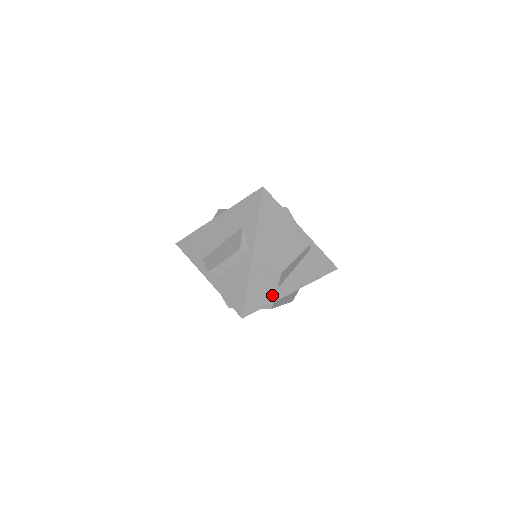
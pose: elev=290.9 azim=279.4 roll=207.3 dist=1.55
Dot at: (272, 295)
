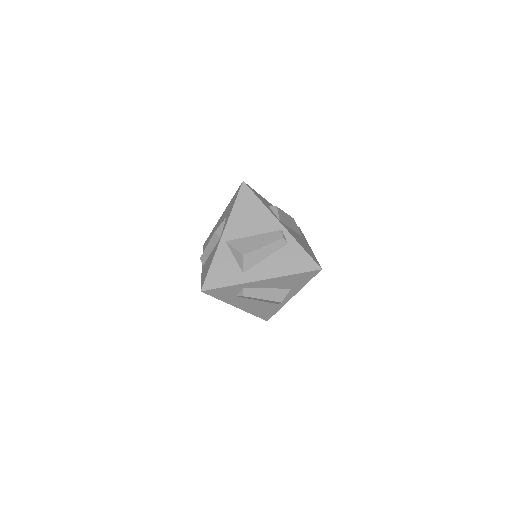
Dot at: (236, 278)
